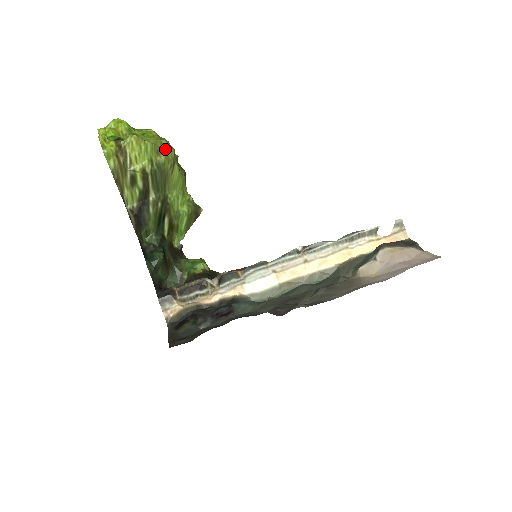
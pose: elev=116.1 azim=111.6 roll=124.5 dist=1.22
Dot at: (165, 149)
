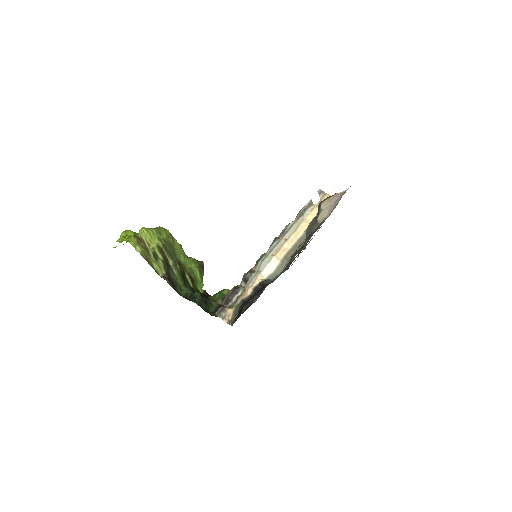
Dot at: (163, 230)
